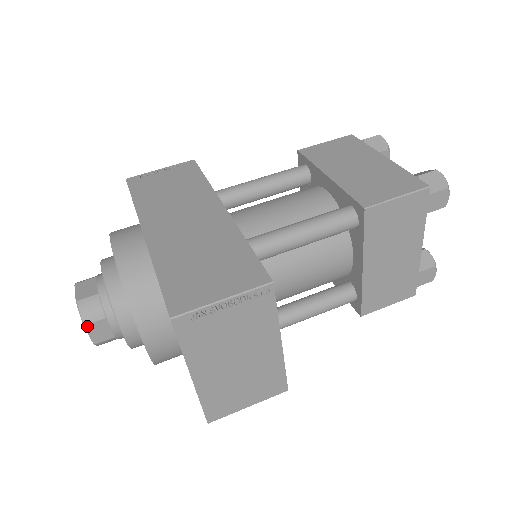
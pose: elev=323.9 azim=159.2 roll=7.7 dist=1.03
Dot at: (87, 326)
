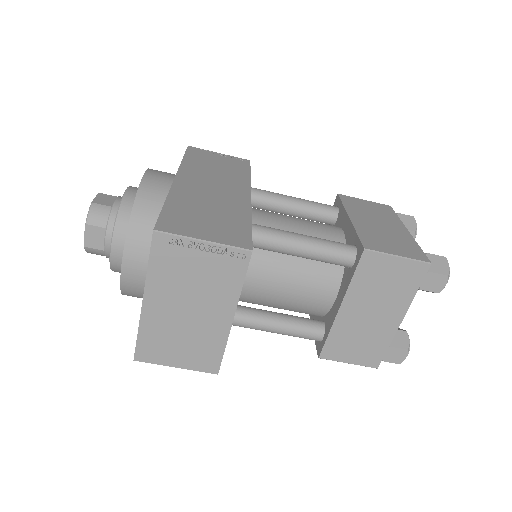
Dot at: (88, 226)
